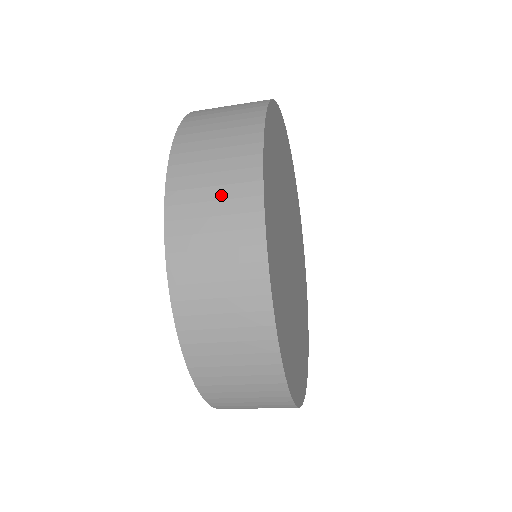
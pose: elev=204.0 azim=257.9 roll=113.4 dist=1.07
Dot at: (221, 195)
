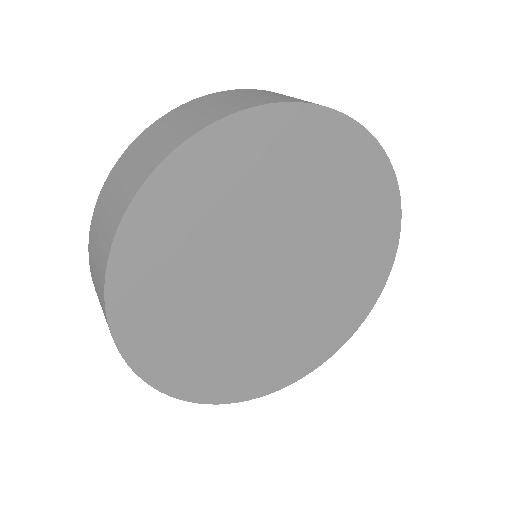
Dot at: (134, 170)
